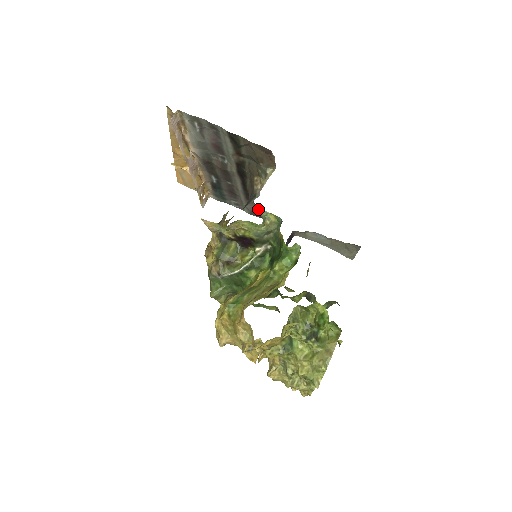
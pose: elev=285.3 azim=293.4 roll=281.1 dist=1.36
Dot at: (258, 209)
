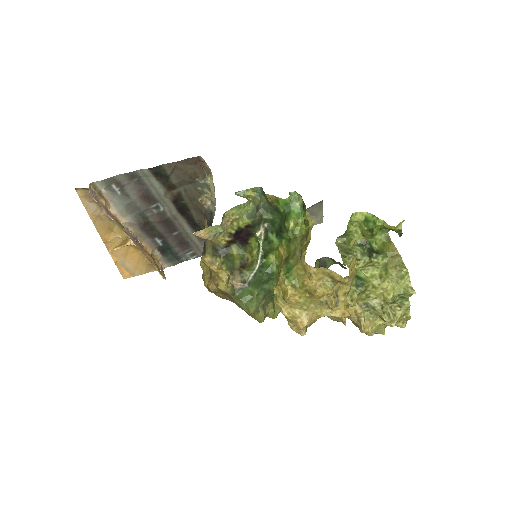
Dot at: occluded
